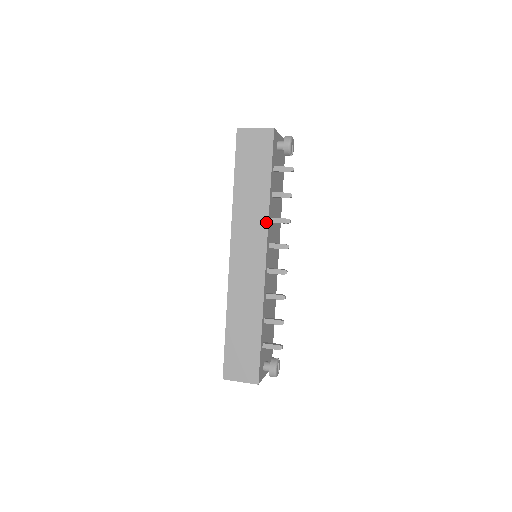
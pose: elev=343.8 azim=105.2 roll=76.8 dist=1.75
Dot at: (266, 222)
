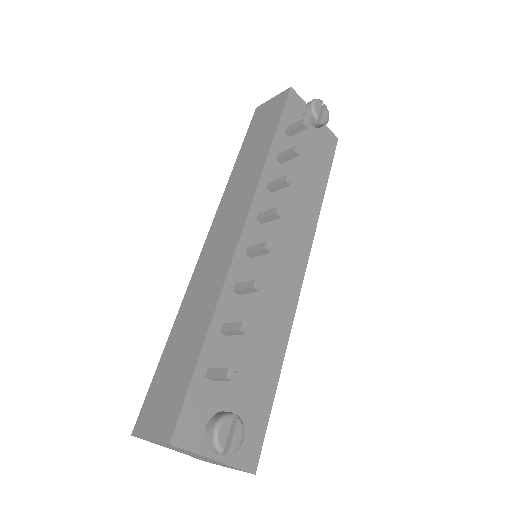
Dot at: (256, 182)
